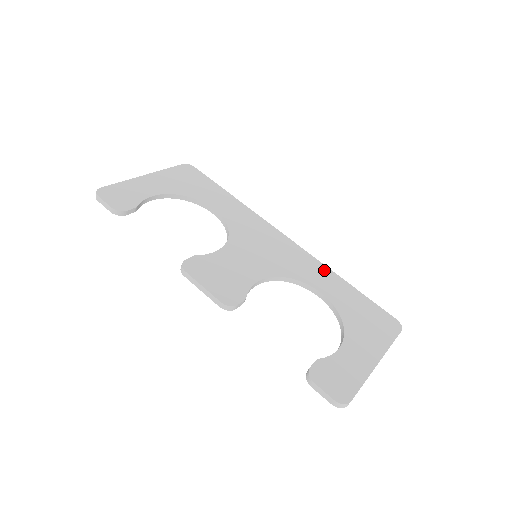
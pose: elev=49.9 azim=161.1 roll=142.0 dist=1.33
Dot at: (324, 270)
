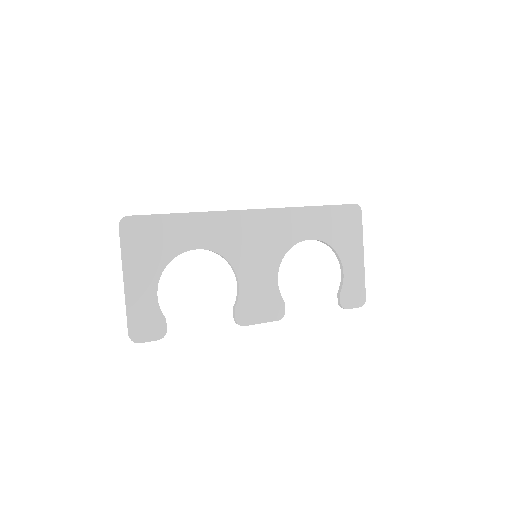
Dot at: (297, 214)
